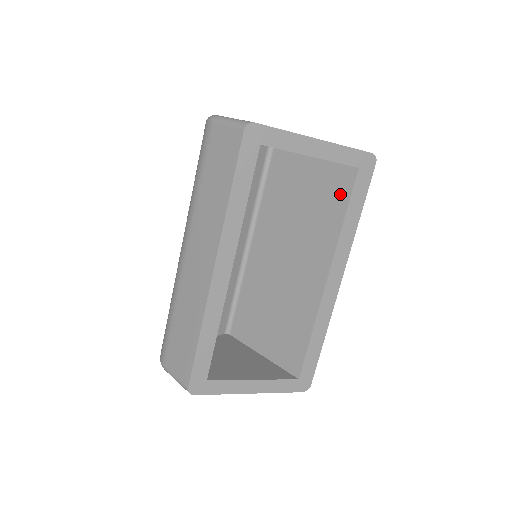
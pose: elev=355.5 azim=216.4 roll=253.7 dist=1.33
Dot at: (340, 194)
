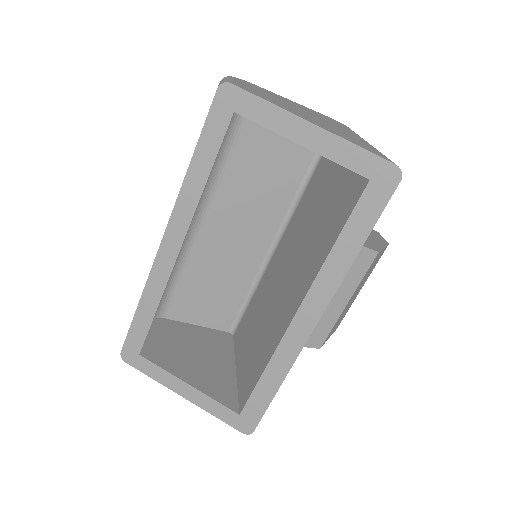
Dot at: (344, 210)
